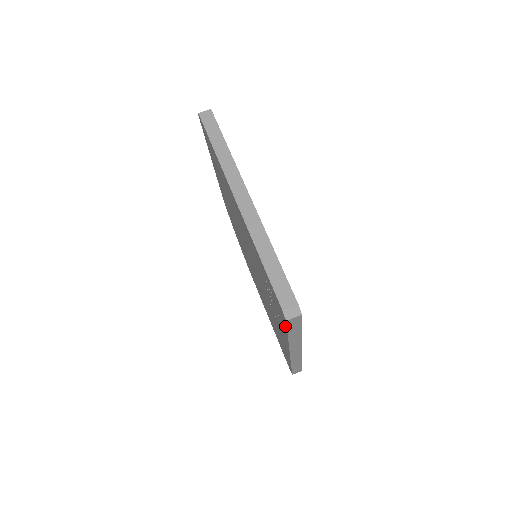
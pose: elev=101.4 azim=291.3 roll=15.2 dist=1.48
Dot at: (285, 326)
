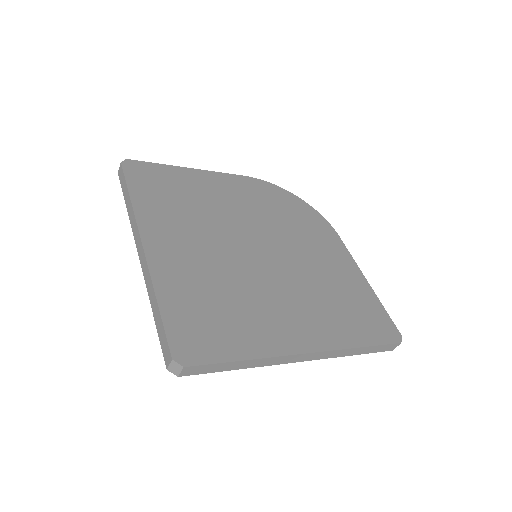
Dot at: occluded
